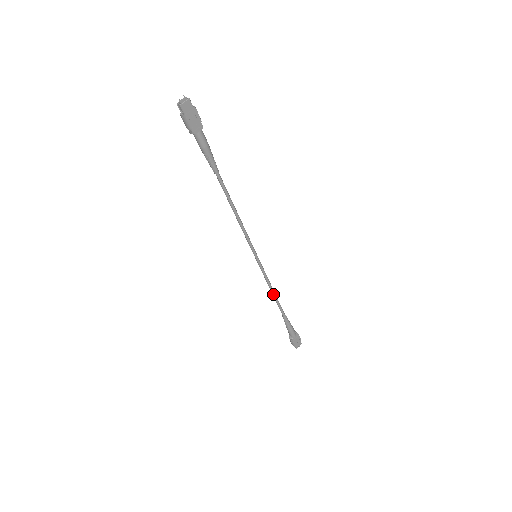
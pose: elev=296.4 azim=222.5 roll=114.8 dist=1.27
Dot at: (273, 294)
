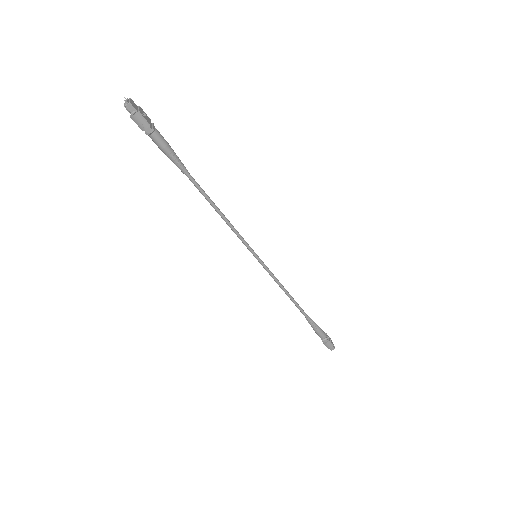
Dot at: (288, 294)
